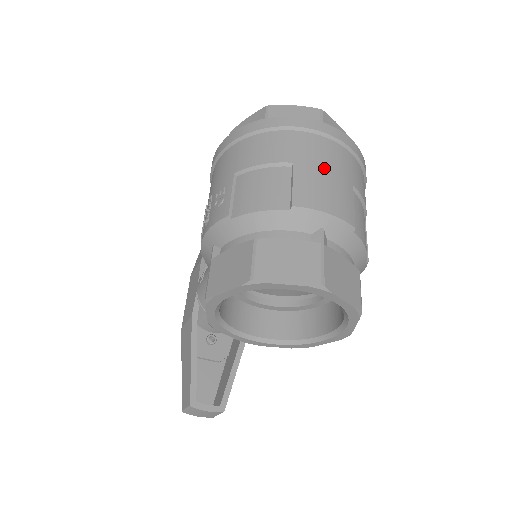
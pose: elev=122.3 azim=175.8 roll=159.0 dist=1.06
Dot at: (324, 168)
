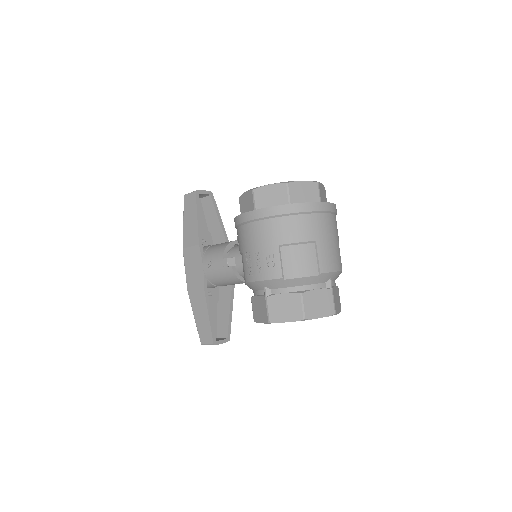
Dot at: (330, 239)
